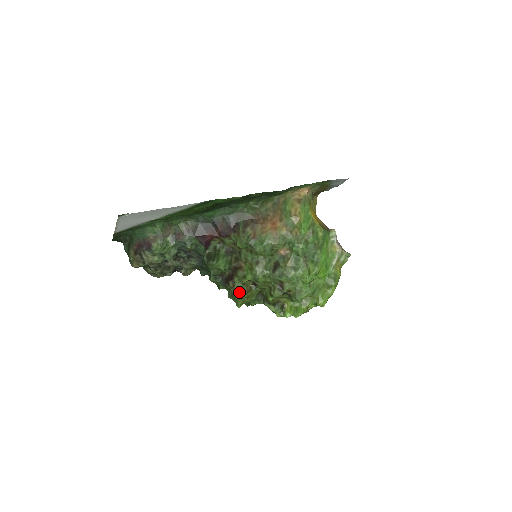
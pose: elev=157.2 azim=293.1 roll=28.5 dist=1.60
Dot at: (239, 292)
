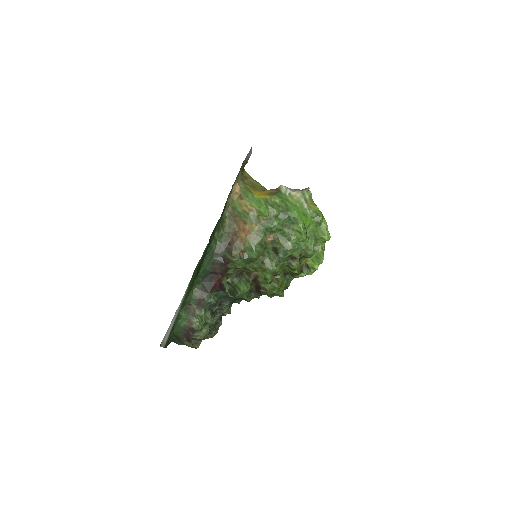
Dot at: (273, 290)
